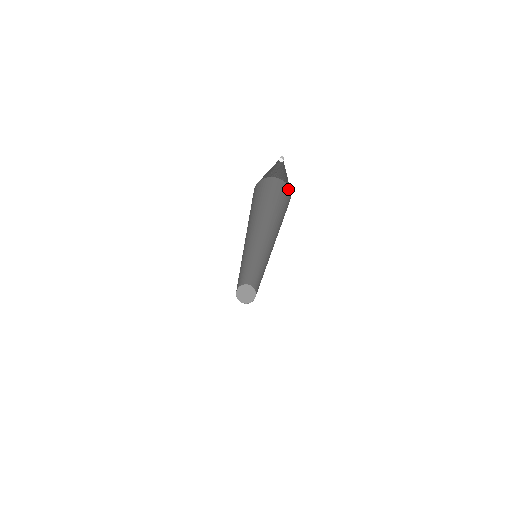
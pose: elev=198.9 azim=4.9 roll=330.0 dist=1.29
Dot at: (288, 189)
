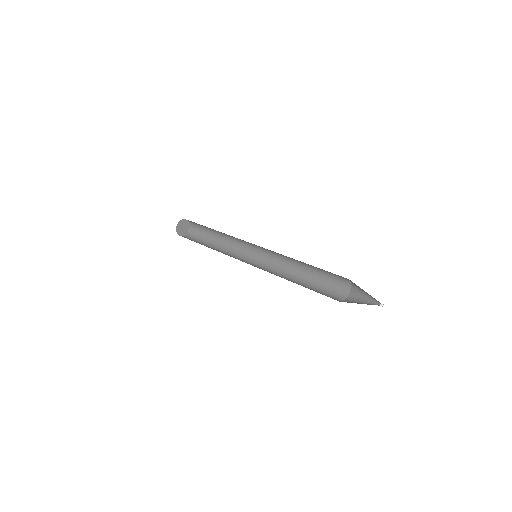
Dot at: (348, 289)
